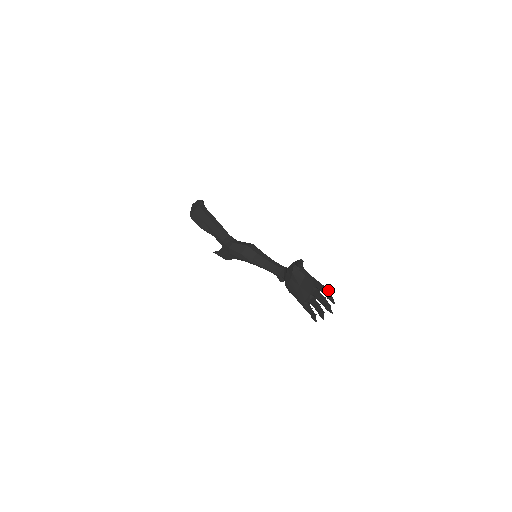
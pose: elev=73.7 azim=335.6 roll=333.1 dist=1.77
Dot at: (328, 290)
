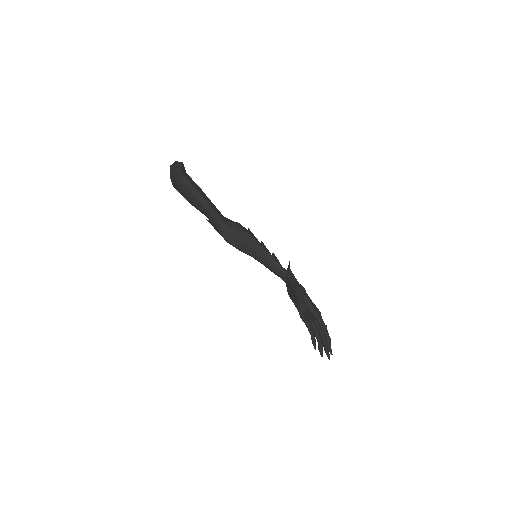
Dot at: (328, 333)
